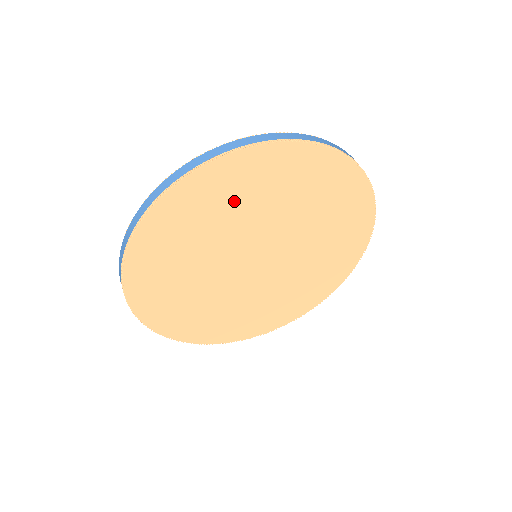
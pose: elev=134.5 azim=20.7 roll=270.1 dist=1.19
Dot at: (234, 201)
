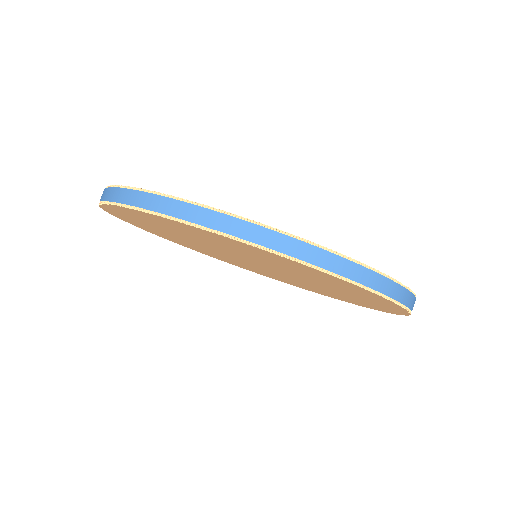
Dot at: (185, 232)
